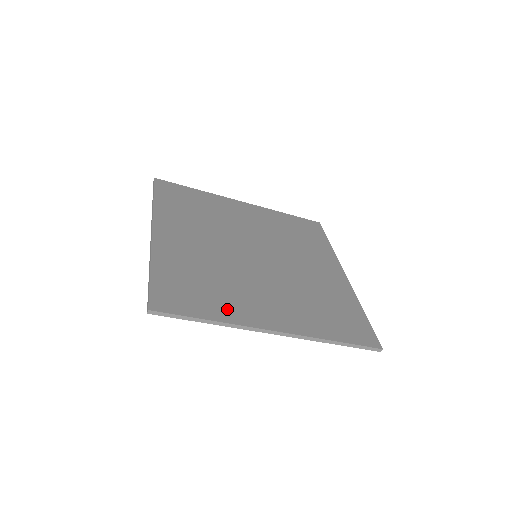
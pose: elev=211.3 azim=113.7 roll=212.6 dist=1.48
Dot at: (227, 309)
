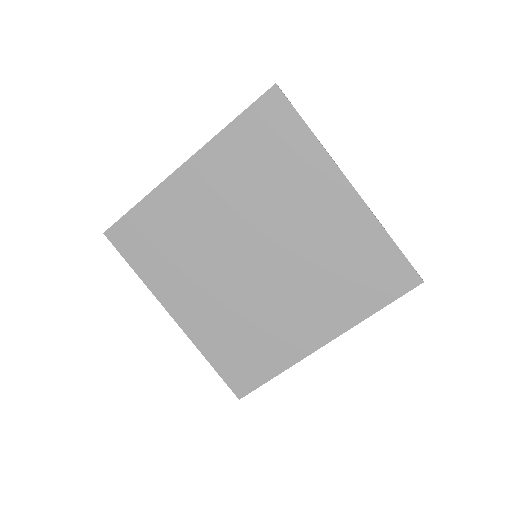
Dot at: (307, 157)
